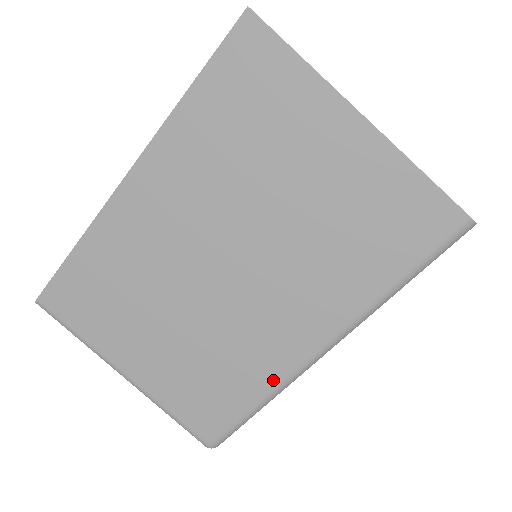
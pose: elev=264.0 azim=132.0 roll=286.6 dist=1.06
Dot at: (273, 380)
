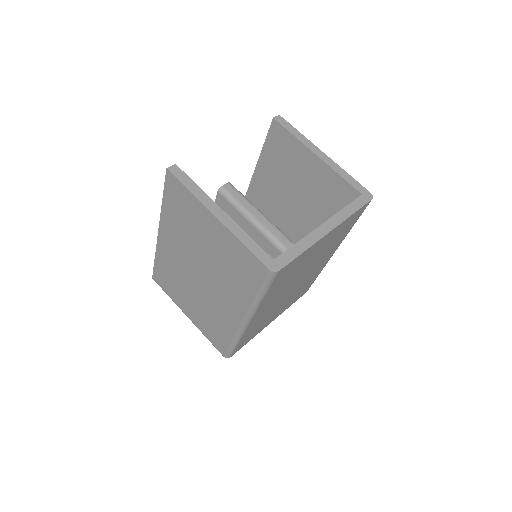
Dot at: (233, 331)
